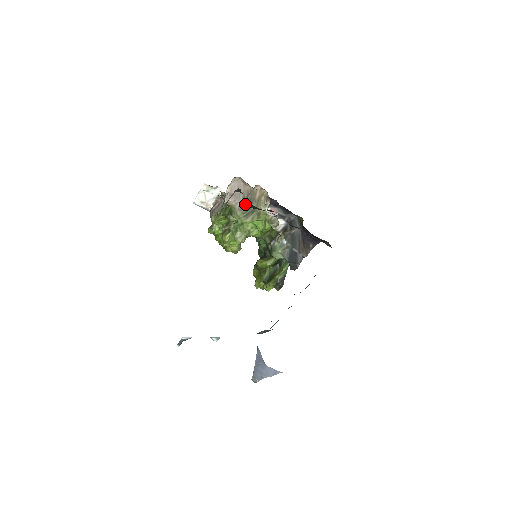
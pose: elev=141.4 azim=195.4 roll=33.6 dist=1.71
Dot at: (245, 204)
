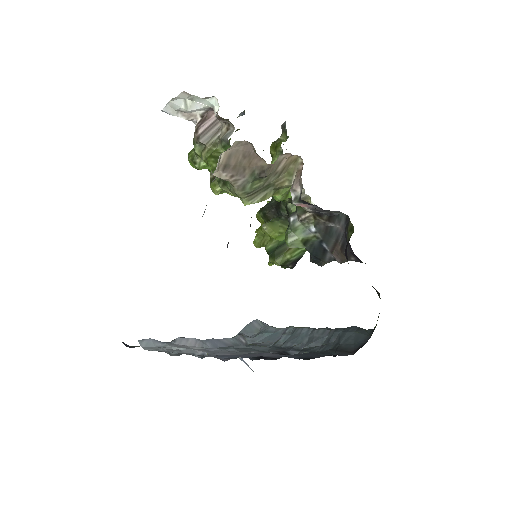
Dot at: (253, 180)
